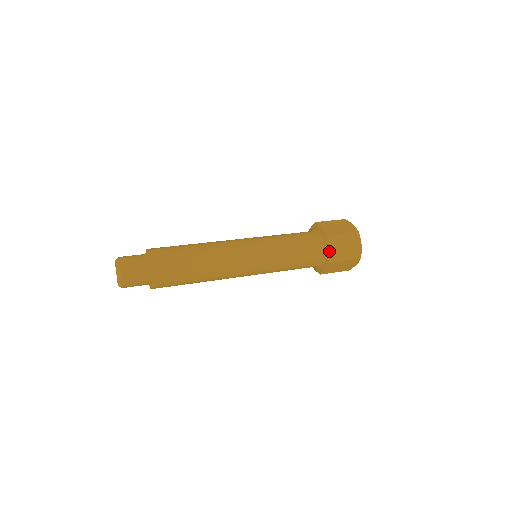
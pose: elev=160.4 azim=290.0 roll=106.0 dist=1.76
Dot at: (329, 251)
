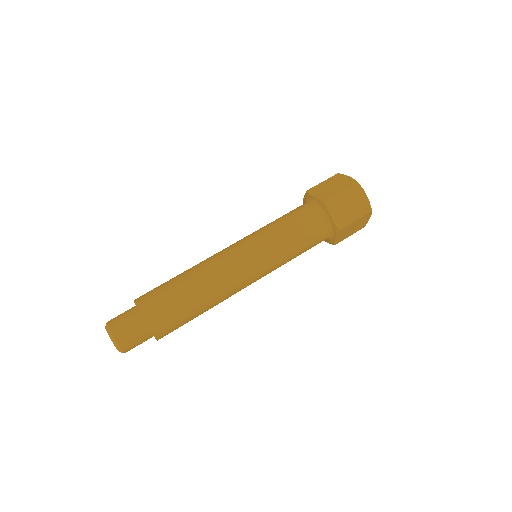
Dot at: (336, 239)
